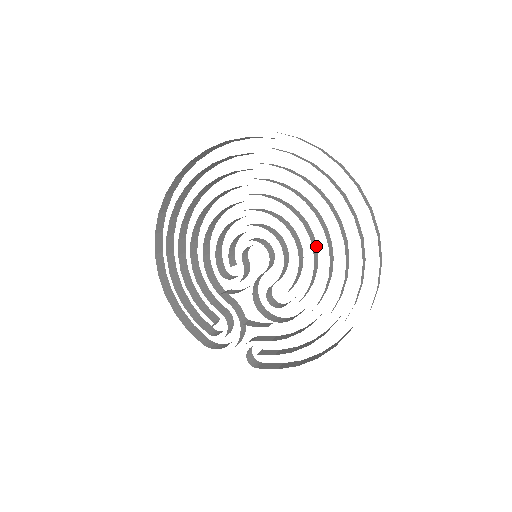
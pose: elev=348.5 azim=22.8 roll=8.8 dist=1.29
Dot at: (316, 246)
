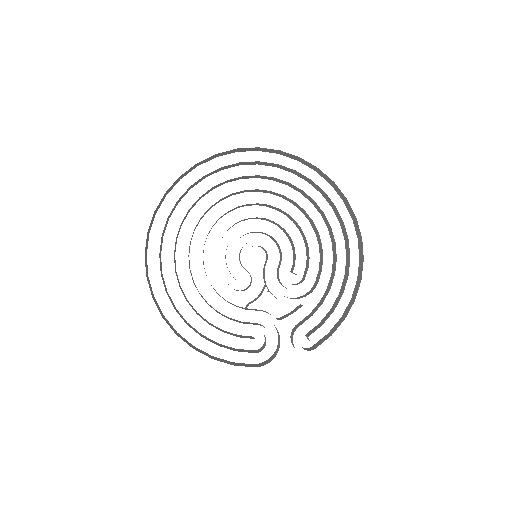
Dot at: occluded
